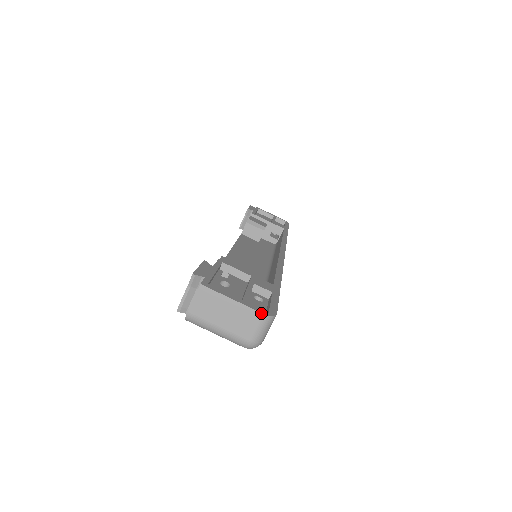
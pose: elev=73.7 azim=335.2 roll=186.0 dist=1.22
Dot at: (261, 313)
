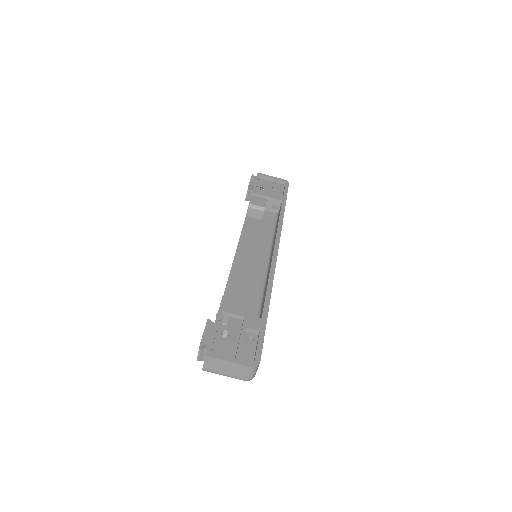
Dot at: (248, 367)
